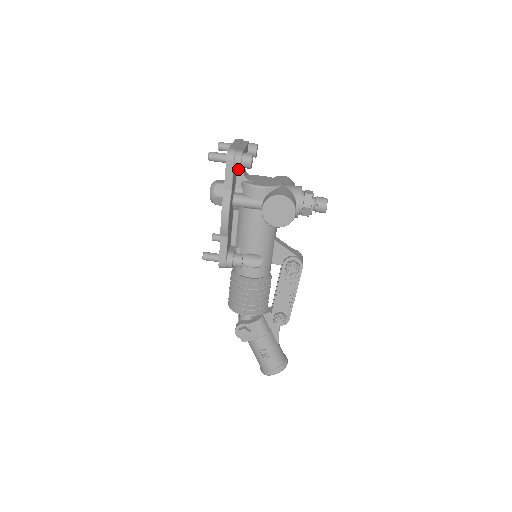
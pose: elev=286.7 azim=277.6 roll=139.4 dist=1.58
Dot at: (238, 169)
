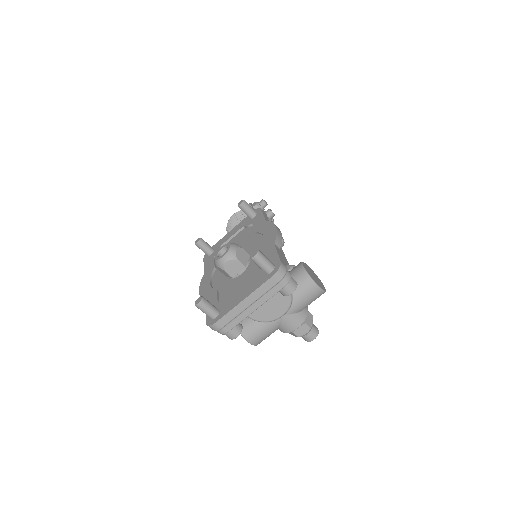
Dot at: occluded
